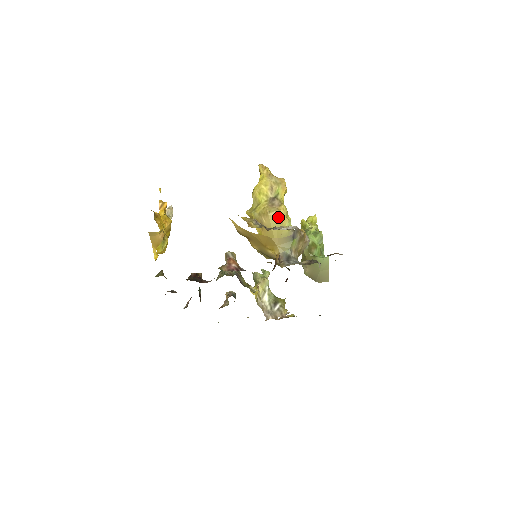
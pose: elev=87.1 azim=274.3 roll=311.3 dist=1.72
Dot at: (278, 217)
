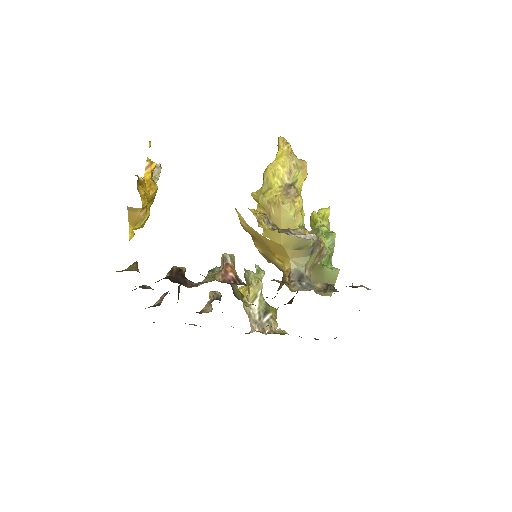
Dot at: (292, 211)
